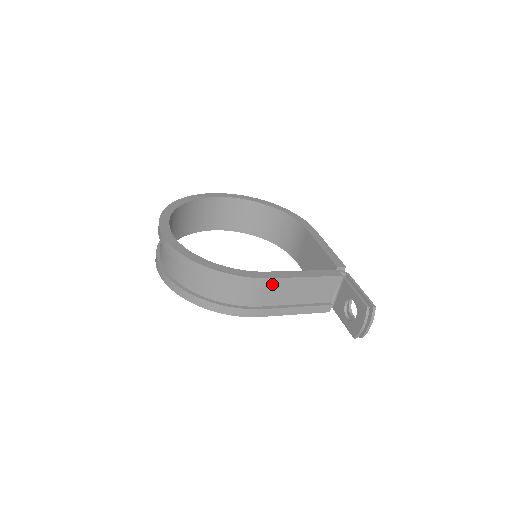
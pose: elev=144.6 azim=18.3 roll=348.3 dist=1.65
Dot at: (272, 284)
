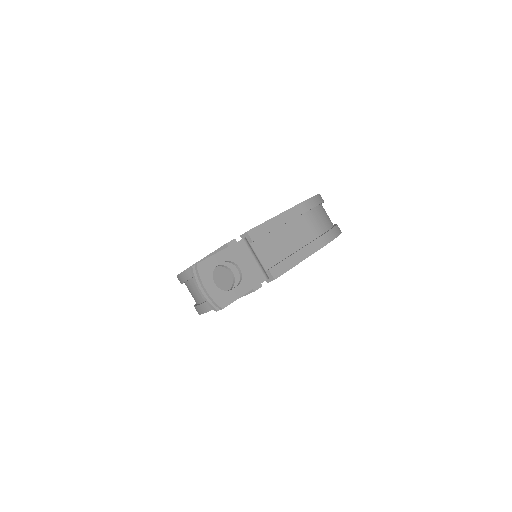
Dot at: (191, 275)
